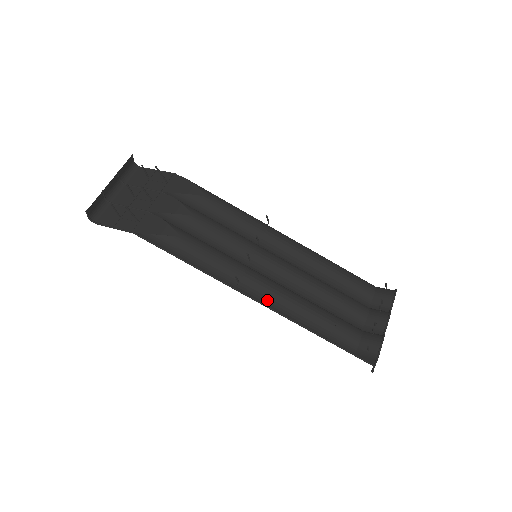
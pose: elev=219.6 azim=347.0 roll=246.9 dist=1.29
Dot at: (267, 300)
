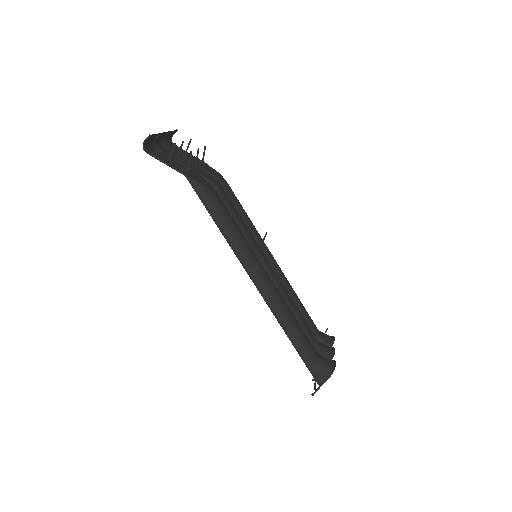
Dot at: (267, 289)
